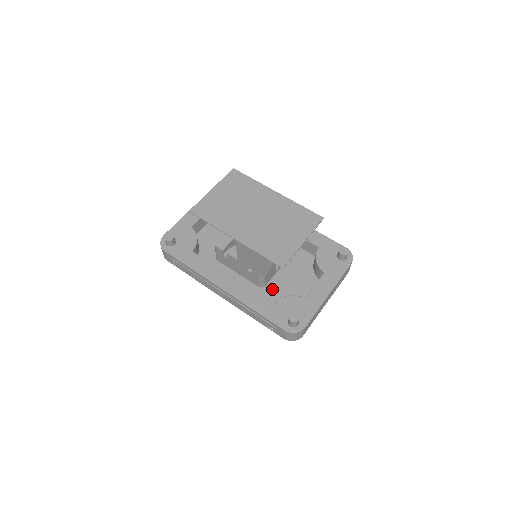
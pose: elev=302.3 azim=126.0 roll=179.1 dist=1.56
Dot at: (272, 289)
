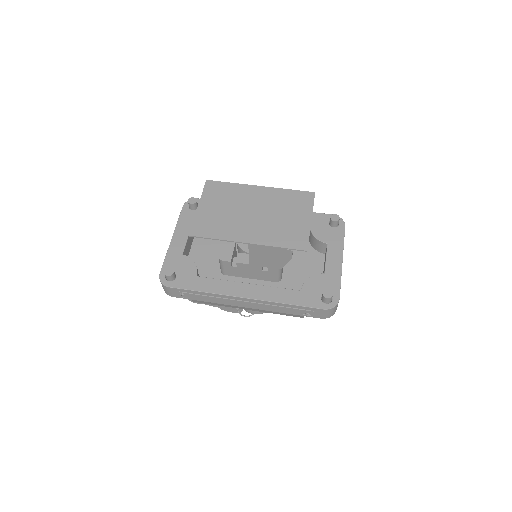
Dot at: (286, 280)
